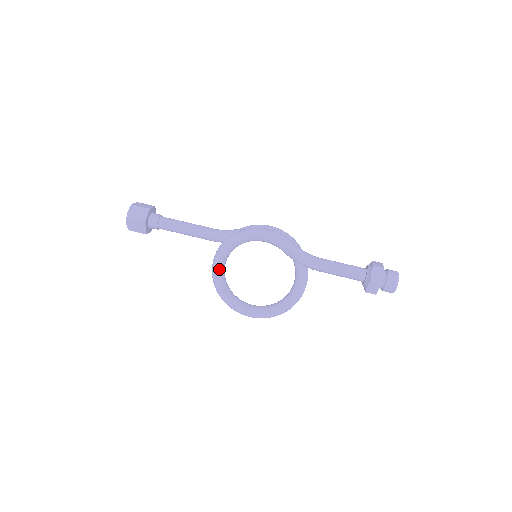
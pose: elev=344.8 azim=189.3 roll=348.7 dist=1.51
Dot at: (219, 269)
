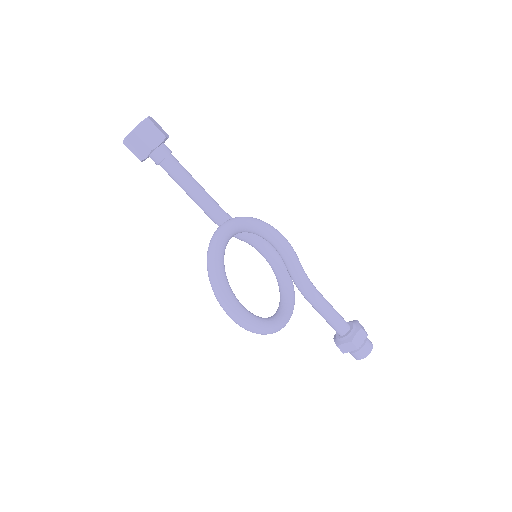
Dot at: (228, 236)
